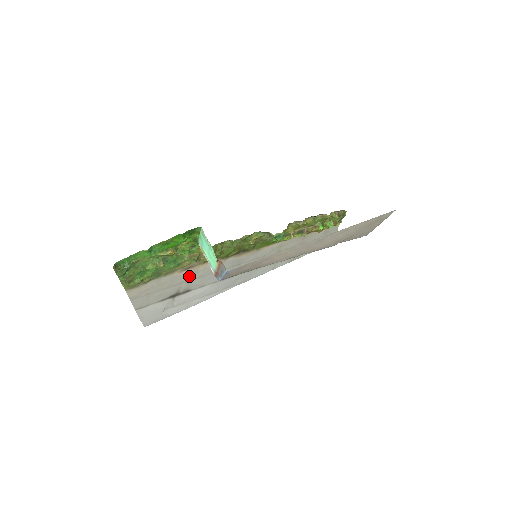
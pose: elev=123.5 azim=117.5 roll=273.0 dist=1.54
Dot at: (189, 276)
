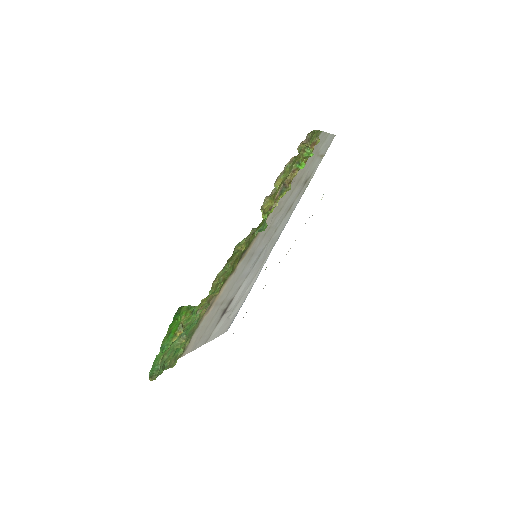
Dot at: (218, 303)
